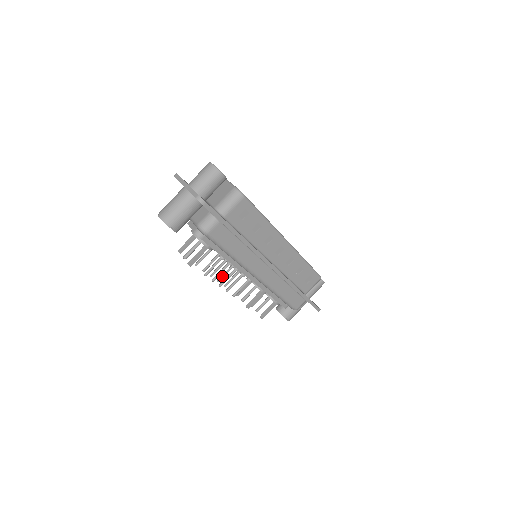
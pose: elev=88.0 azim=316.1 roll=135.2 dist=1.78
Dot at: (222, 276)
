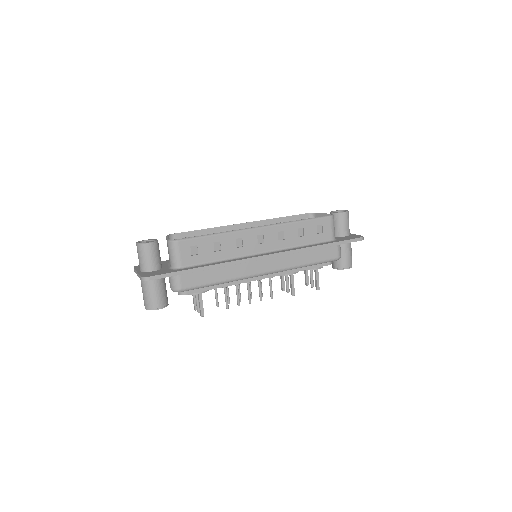
Dot at: occluded
